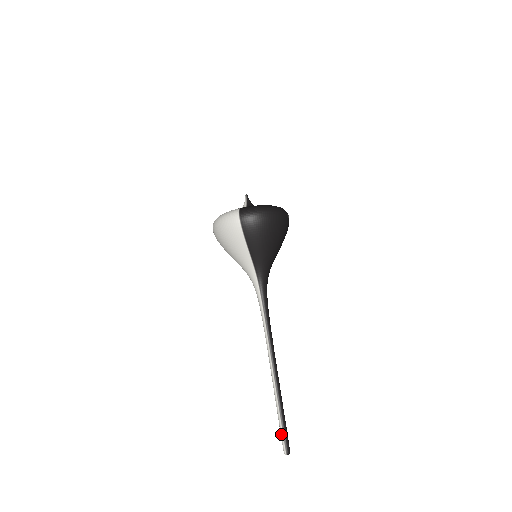
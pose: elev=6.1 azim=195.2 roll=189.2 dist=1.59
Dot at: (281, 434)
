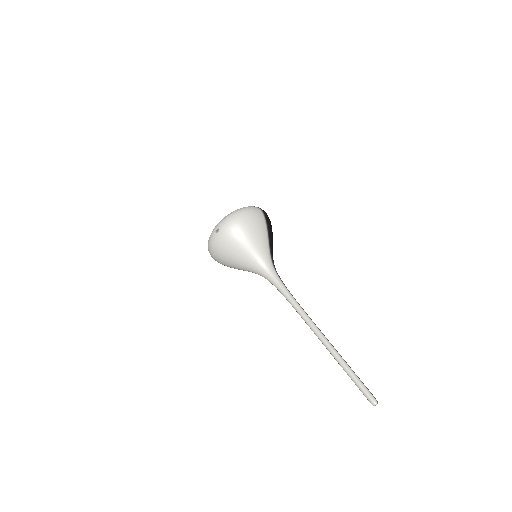
Dot at: (363, 385)
